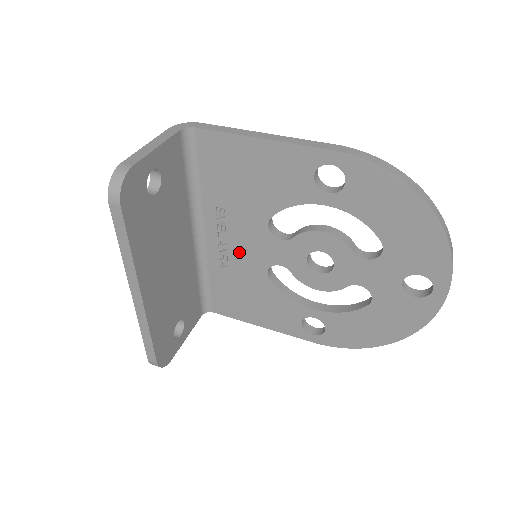
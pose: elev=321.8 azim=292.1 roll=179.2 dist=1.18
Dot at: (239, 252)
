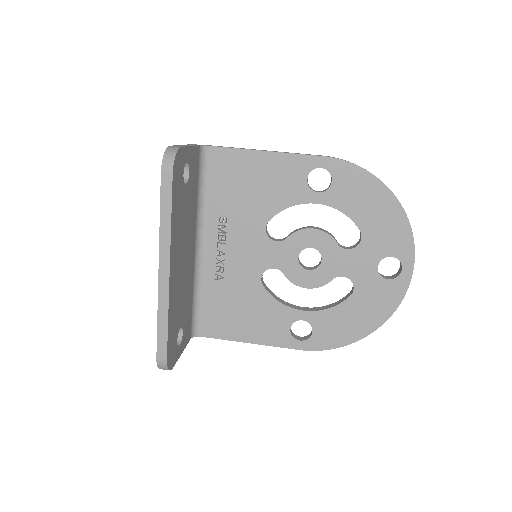
Dot at: (236, 261)
